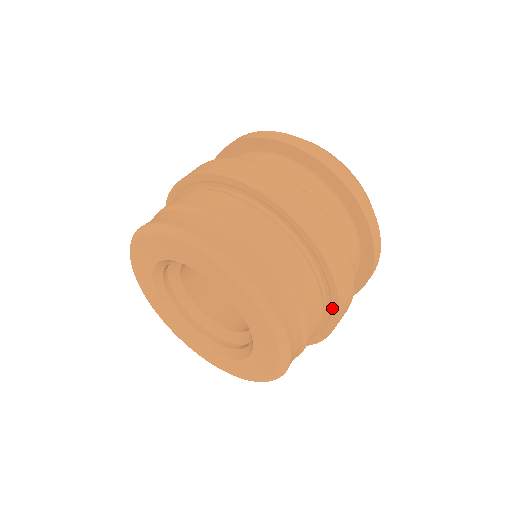
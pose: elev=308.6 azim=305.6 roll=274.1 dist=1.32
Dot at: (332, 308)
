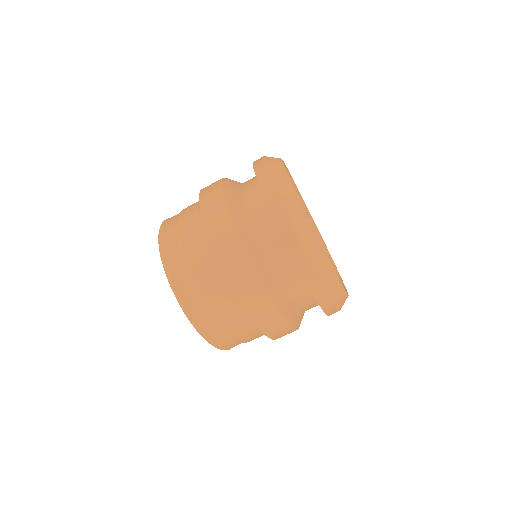
Dot at: occluded
